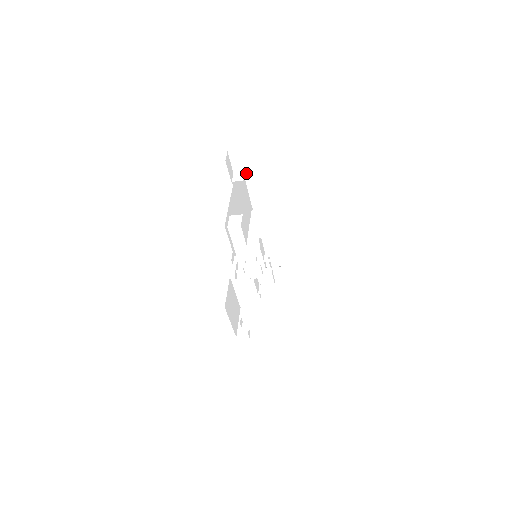
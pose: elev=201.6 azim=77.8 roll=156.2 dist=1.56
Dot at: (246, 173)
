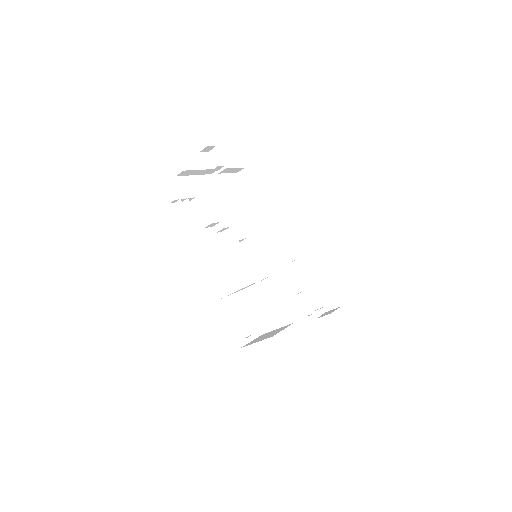
Dot at: (247, 187)
